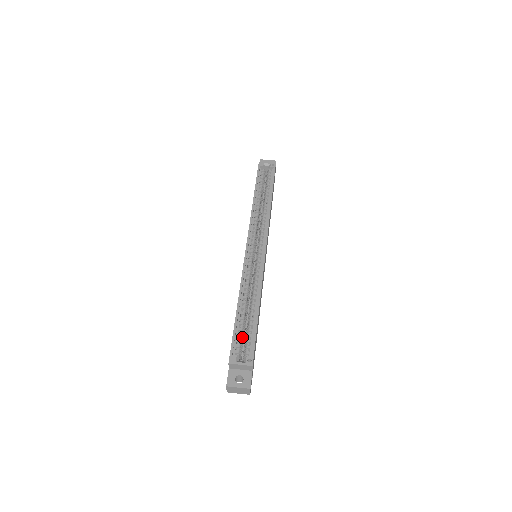
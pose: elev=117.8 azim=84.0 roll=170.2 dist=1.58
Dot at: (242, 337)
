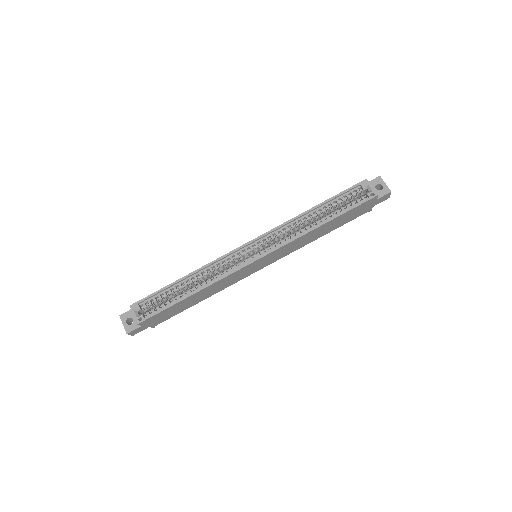
Dot at: (163, 300)
